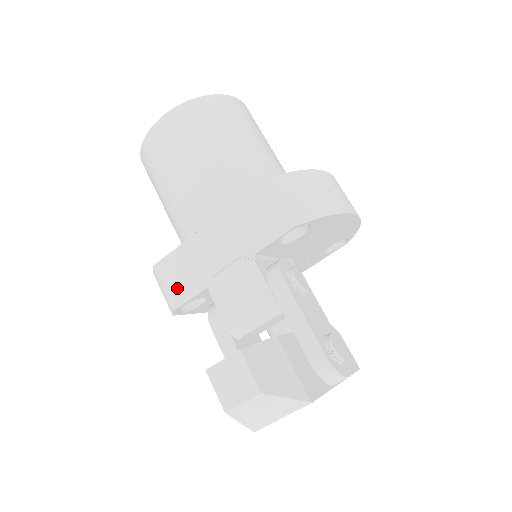
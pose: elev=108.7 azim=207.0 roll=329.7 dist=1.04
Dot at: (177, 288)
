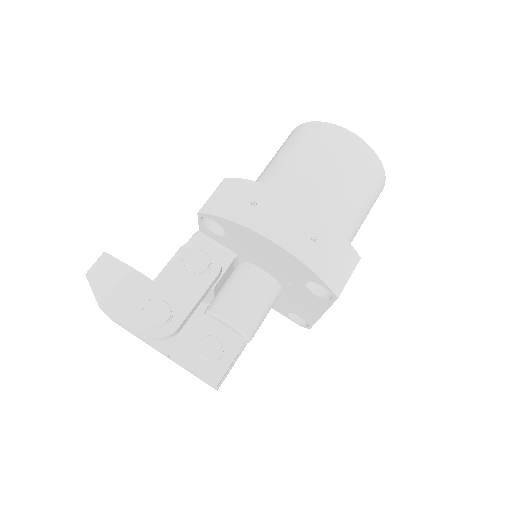
Dot at: occluded
